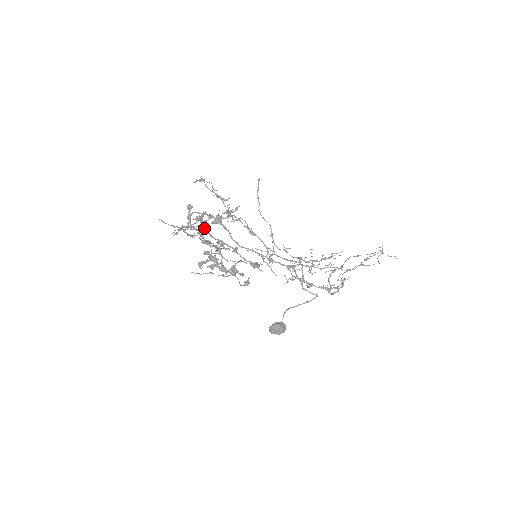
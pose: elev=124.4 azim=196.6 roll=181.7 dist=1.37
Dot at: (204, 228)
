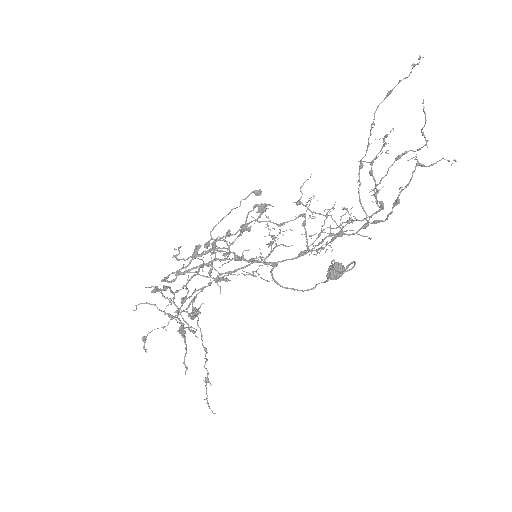
Dot at: (188, 292)
